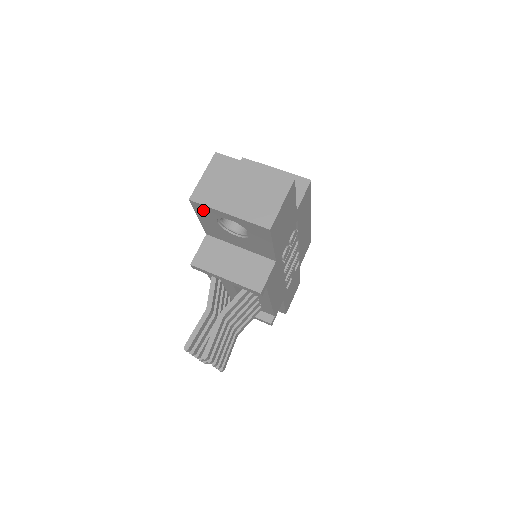
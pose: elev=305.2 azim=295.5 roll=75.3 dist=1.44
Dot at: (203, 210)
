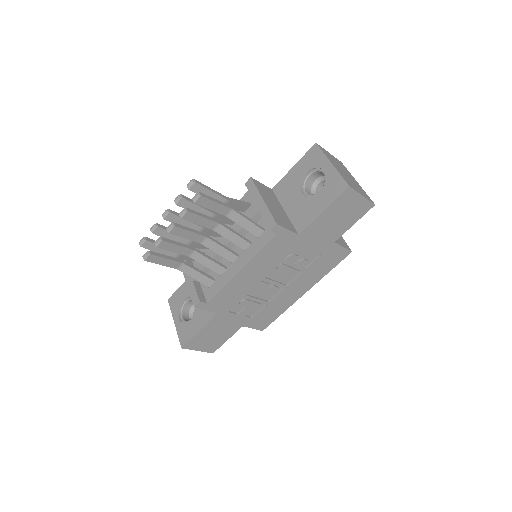
Dot at: (313, 156)
